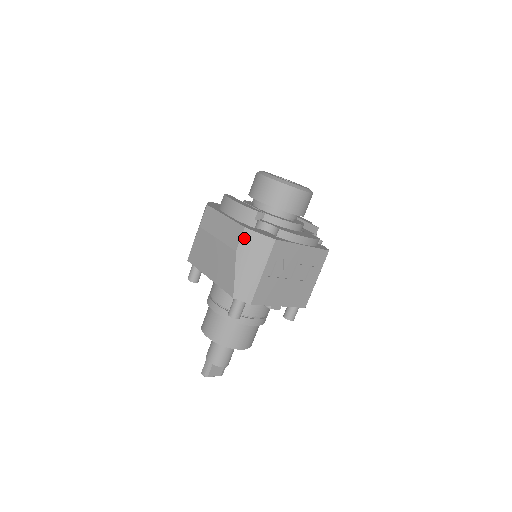
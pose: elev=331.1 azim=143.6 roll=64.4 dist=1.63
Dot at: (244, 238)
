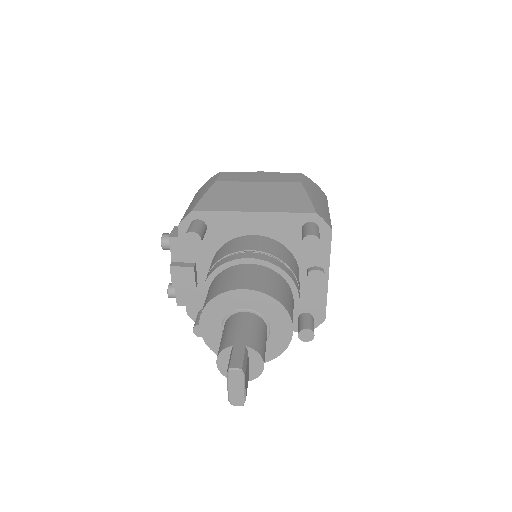
Dot at: (304, 178)
